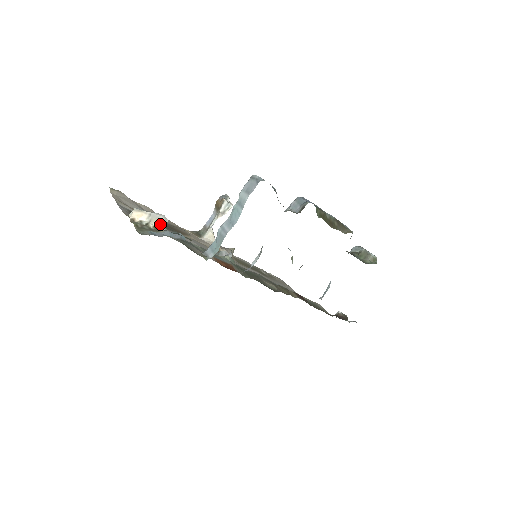
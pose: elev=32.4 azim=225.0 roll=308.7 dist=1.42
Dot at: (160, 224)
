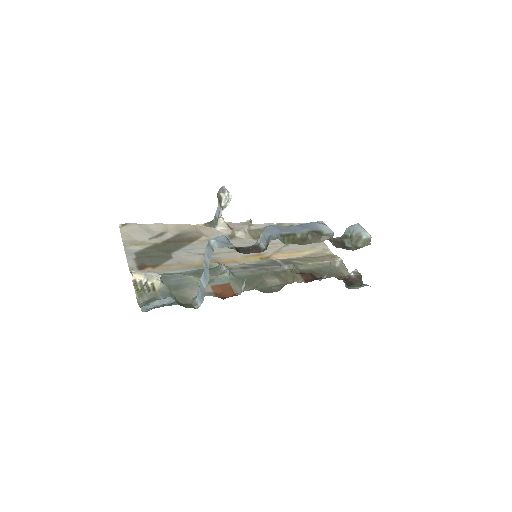
Dot at: (156, 280)
